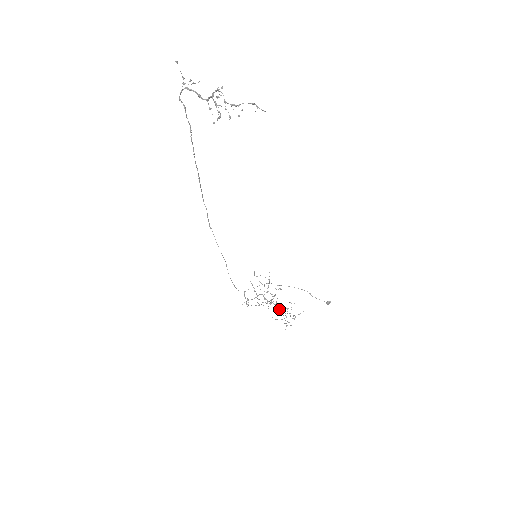
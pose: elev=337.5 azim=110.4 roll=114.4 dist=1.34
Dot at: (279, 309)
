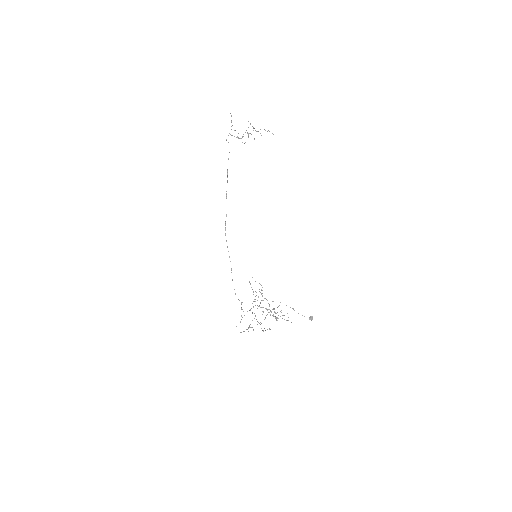
Dot at: (270, 314)
